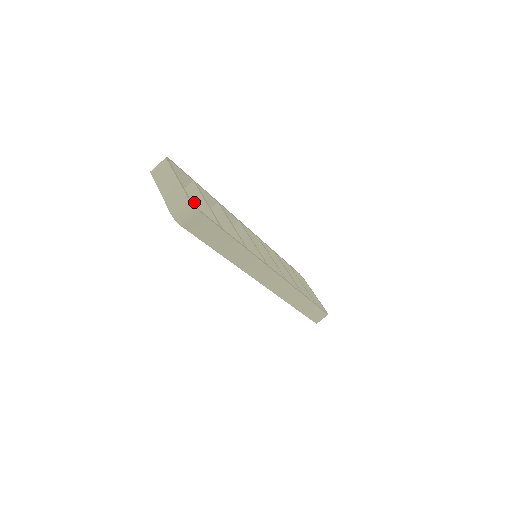
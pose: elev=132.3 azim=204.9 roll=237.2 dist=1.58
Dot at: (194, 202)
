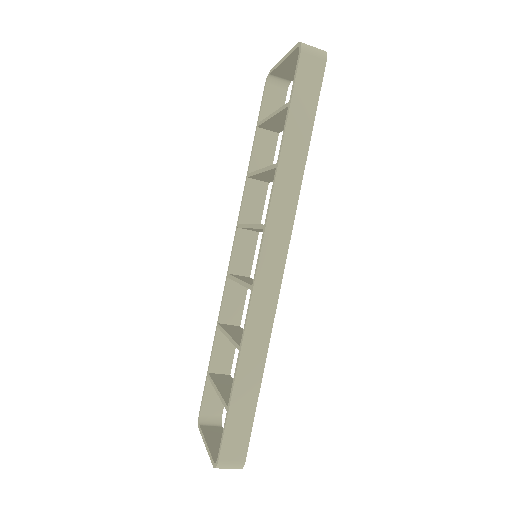
Dot at: occluded
